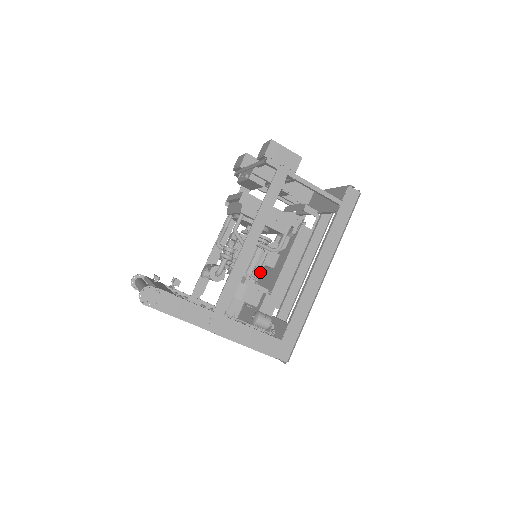
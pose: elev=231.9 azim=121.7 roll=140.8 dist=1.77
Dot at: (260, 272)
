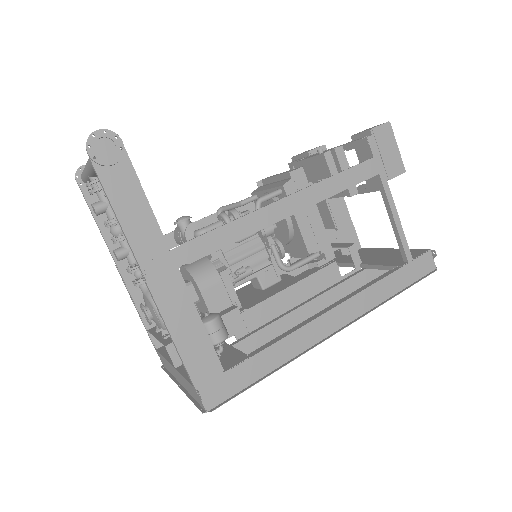
Dot at: (246, 279)
